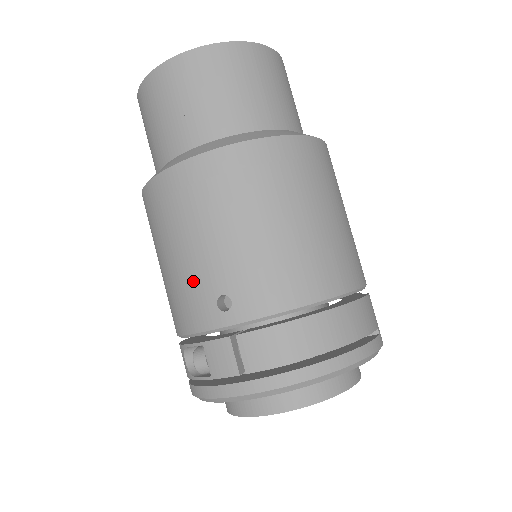
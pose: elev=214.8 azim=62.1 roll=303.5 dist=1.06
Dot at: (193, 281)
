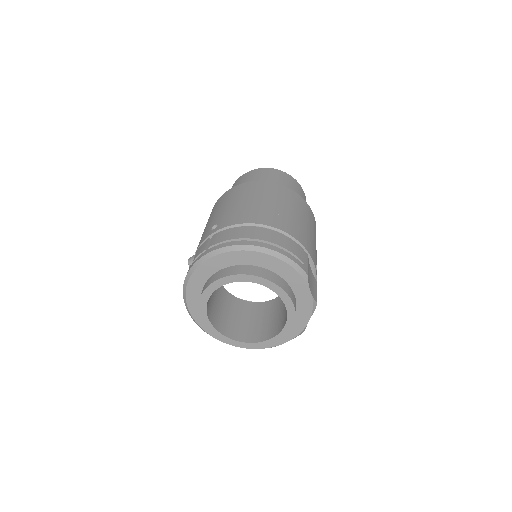
Dot at: (207, 228)
